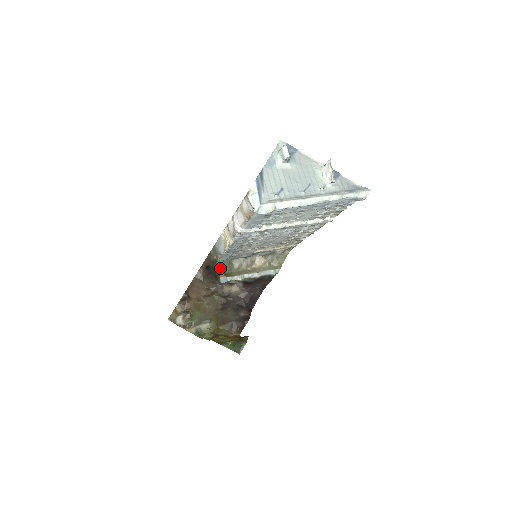
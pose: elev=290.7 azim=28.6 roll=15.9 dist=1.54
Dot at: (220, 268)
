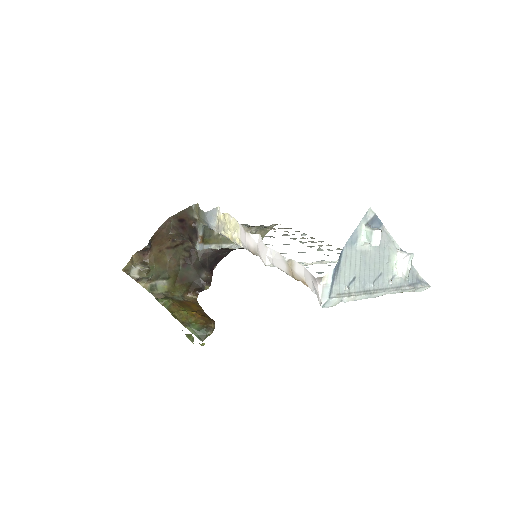
Dot at: (200, 233)
